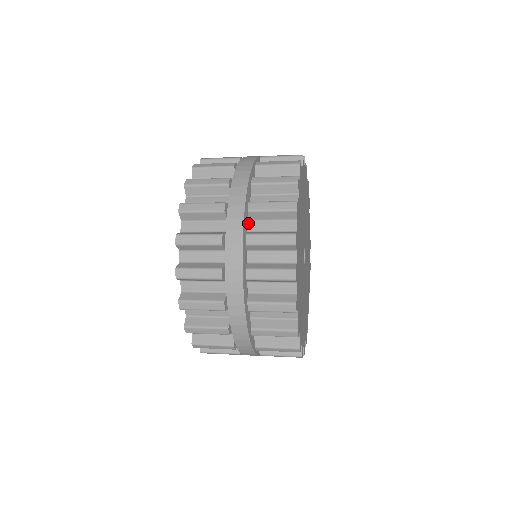
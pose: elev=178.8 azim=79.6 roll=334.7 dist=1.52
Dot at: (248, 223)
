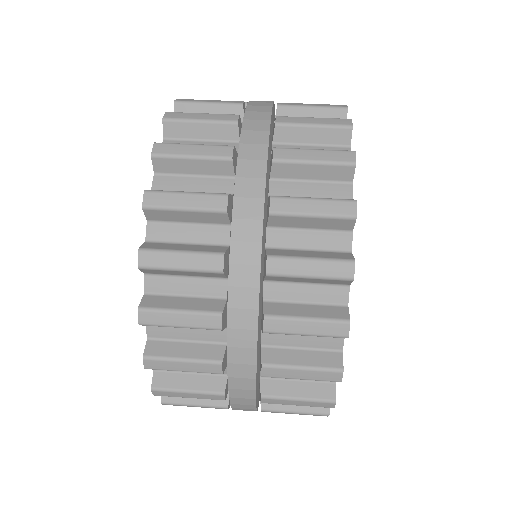
Dot at: (264, 285)
